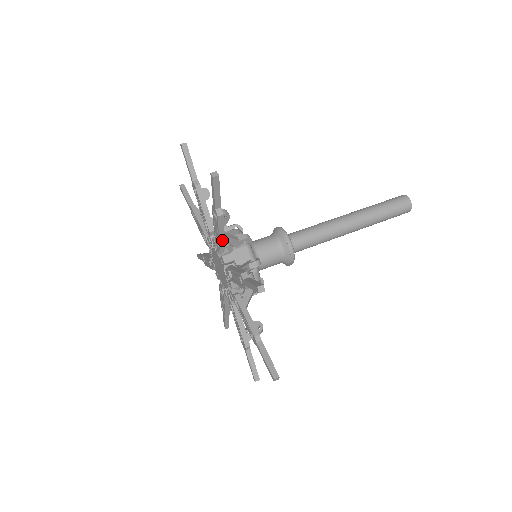
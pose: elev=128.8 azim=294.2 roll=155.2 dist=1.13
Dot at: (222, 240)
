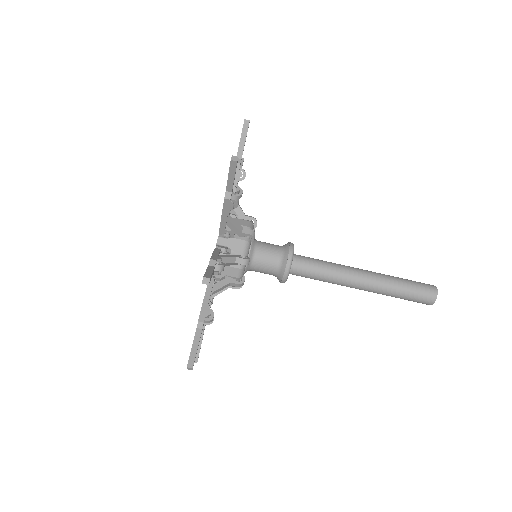
Dot at: occluded
